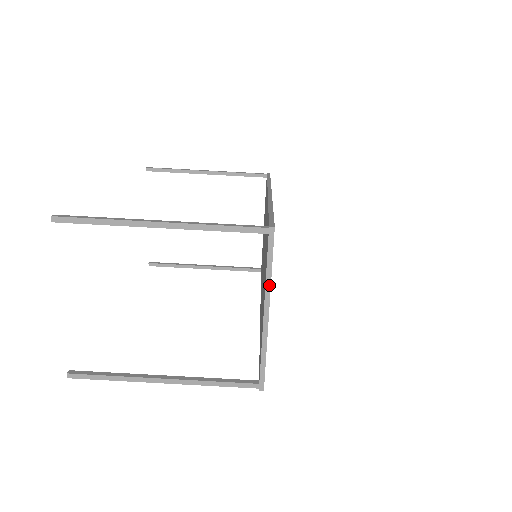
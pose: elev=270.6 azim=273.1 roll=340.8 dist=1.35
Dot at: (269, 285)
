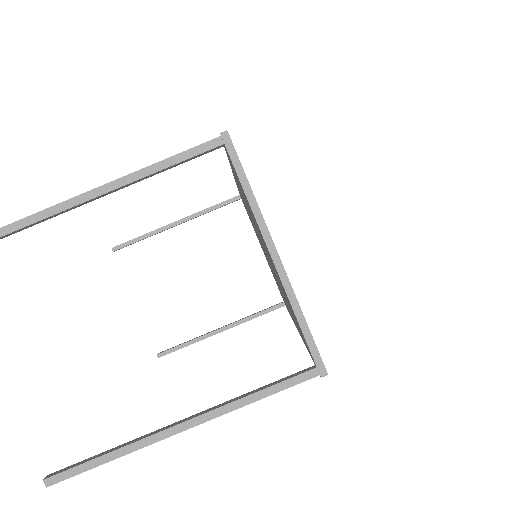
Dot at: (258, 212)
